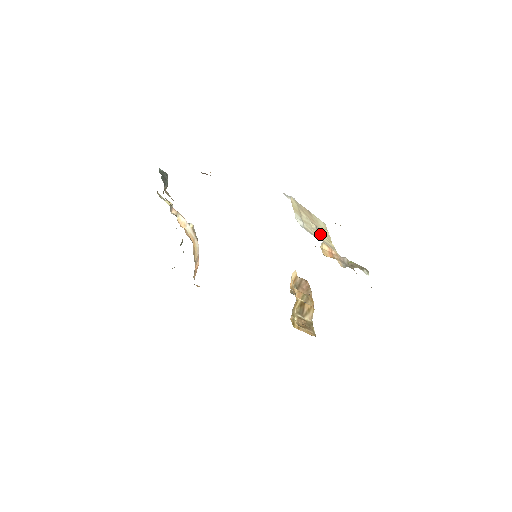
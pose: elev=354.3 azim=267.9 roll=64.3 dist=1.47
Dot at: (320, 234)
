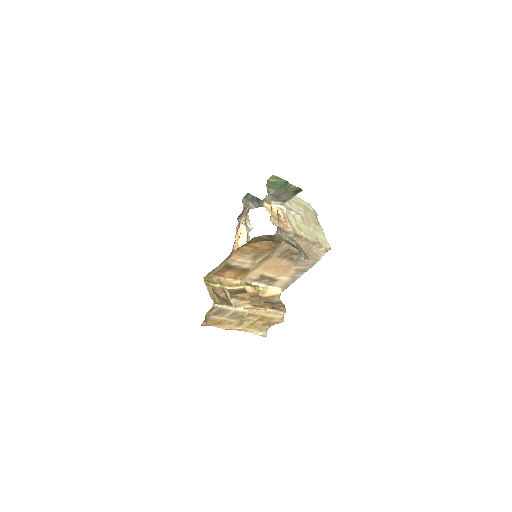
Dot at: (291, 212)
